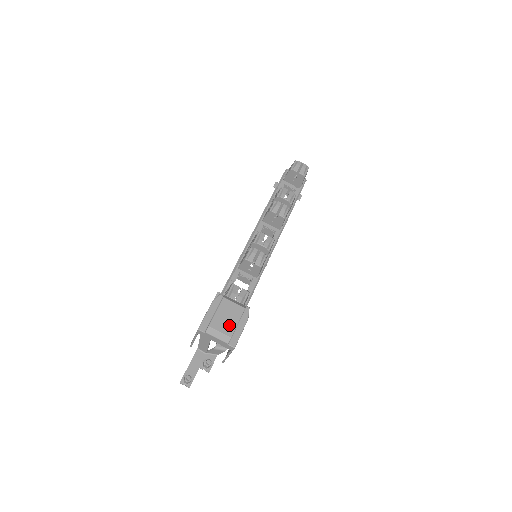
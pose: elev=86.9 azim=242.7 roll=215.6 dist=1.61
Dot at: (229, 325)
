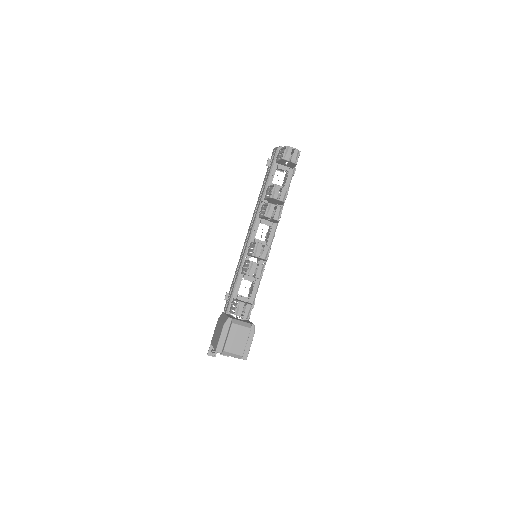
Dot at: (240, 346)
